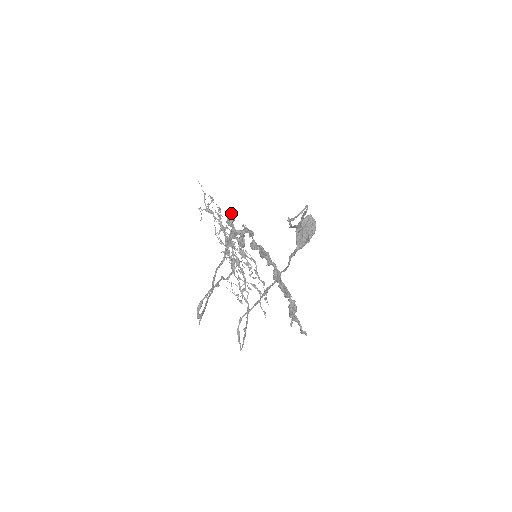
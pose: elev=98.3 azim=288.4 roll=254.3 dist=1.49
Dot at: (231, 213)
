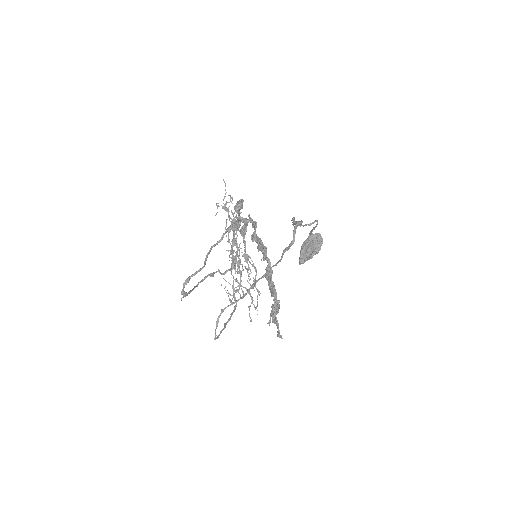
Dot at: (241, 200)
